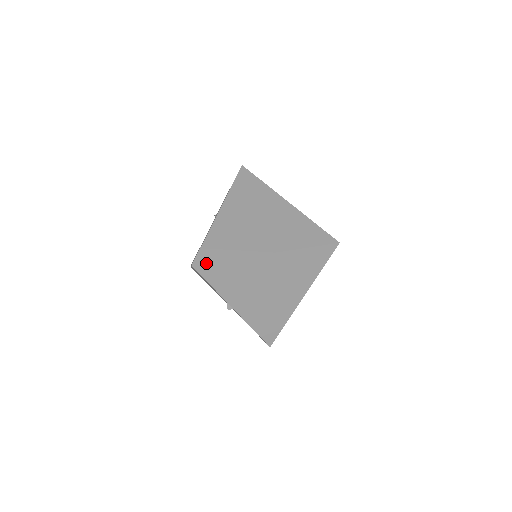
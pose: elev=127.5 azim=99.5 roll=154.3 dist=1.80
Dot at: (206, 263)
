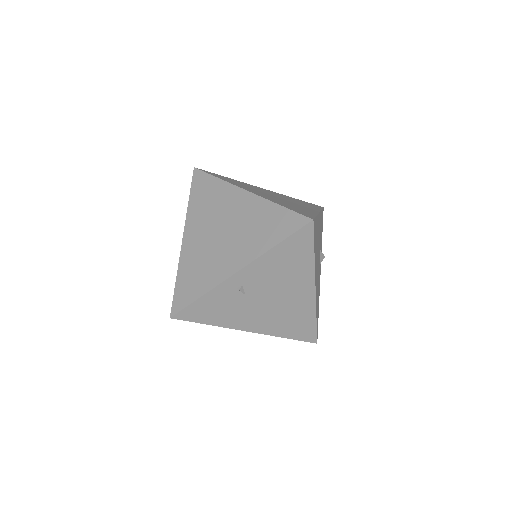
Dot at: (203, 171)
